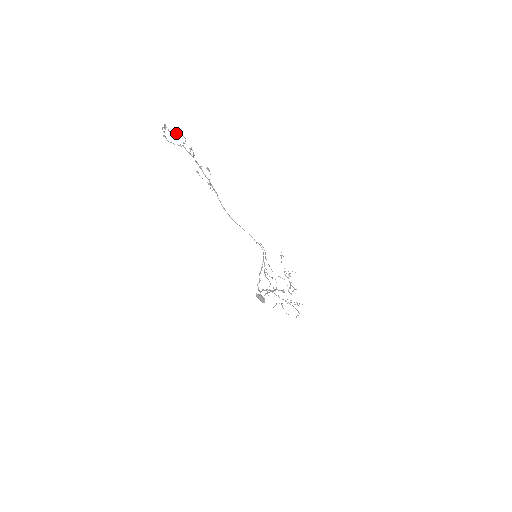
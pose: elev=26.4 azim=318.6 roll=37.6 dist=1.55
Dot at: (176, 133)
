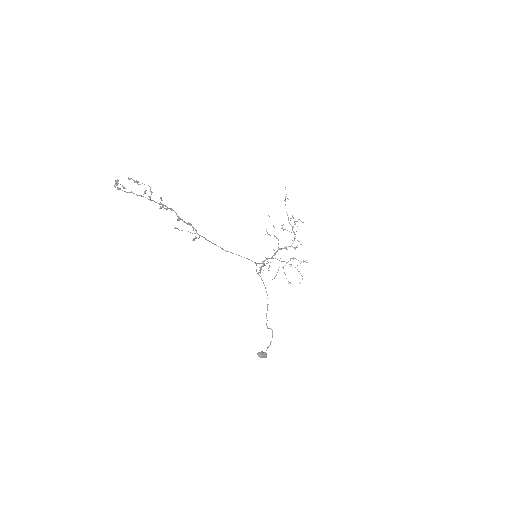
Dot at: (135, 182)
